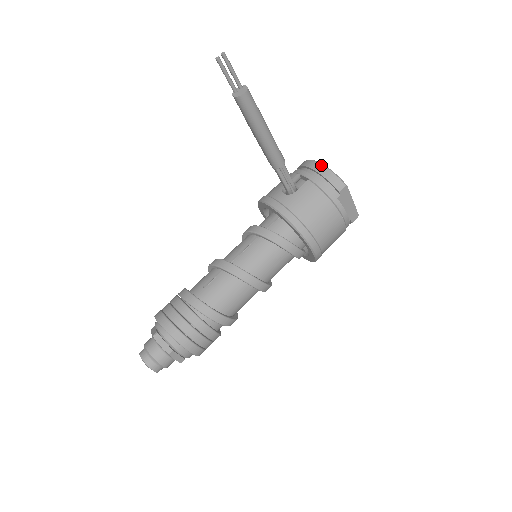
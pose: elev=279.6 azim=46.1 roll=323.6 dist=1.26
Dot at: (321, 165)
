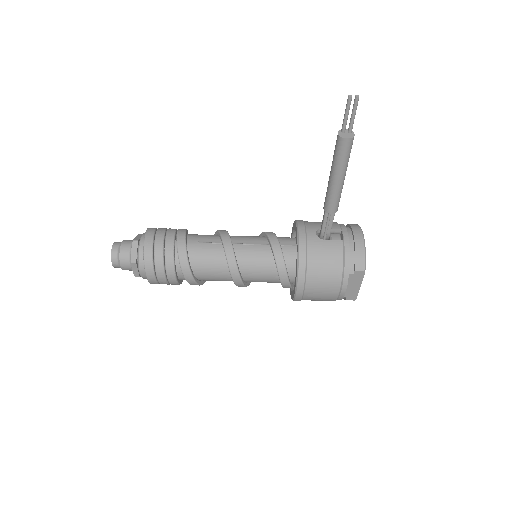
Dot at: (362, 239)
